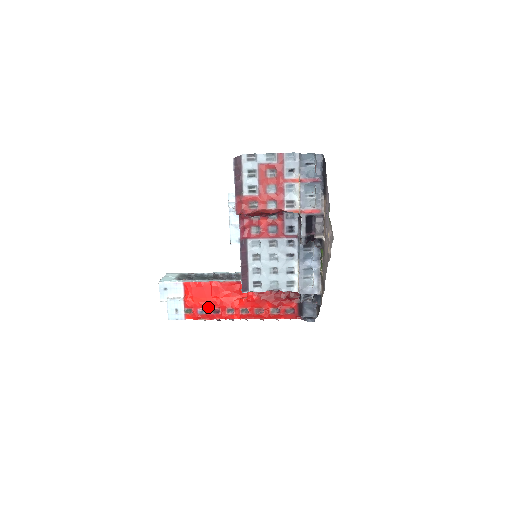
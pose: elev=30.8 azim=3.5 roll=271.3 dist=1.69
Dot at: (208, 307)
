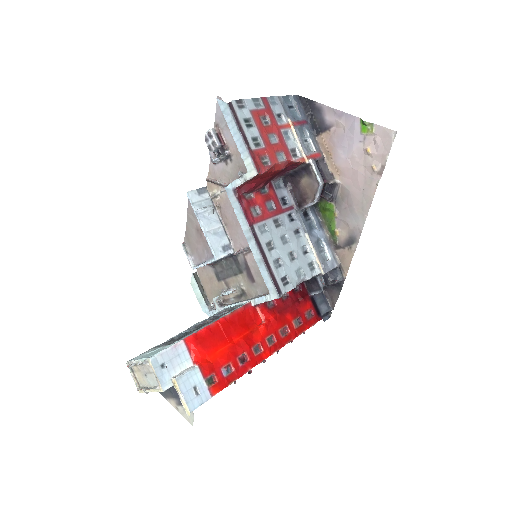
Dot at: (232, 359)
